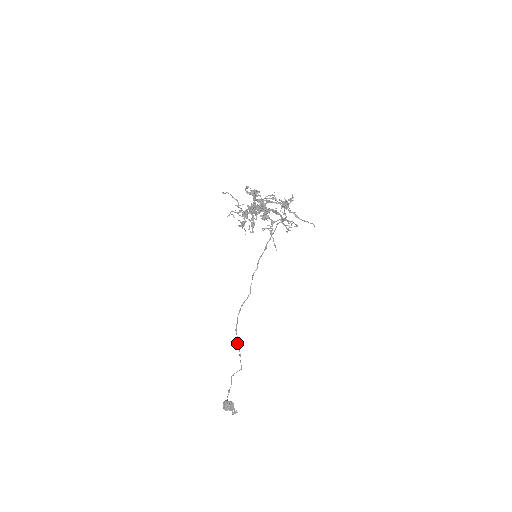
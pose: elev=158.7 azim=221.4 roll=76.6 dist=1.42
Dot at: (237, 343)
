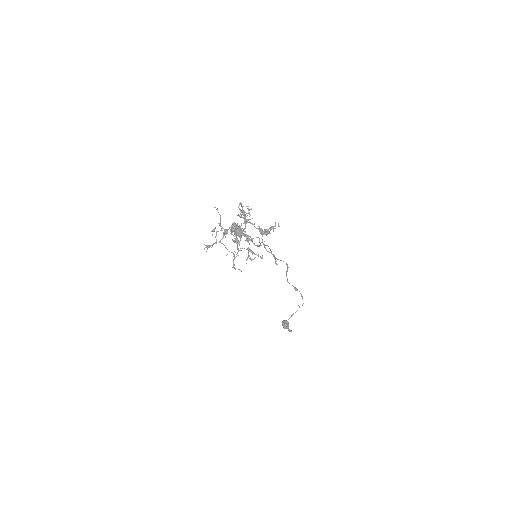
Dot at: occluded
